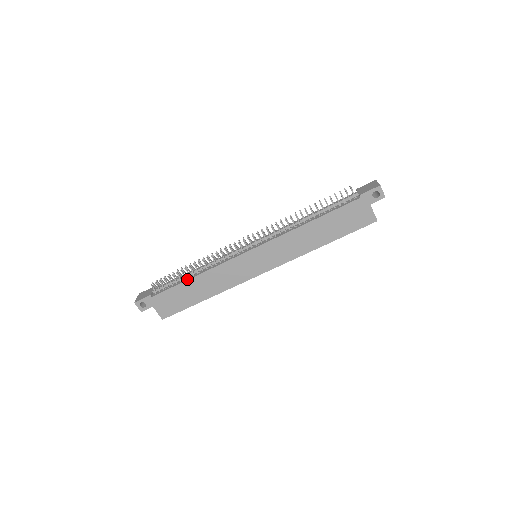
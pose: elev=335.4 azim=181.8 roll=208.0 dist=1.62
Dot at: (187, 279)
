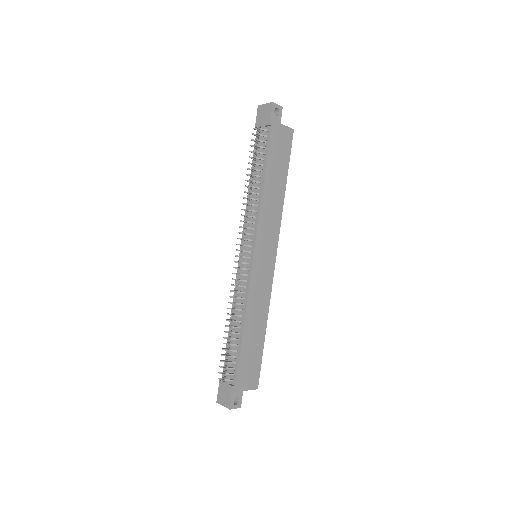
Dot at: (241, 337)
